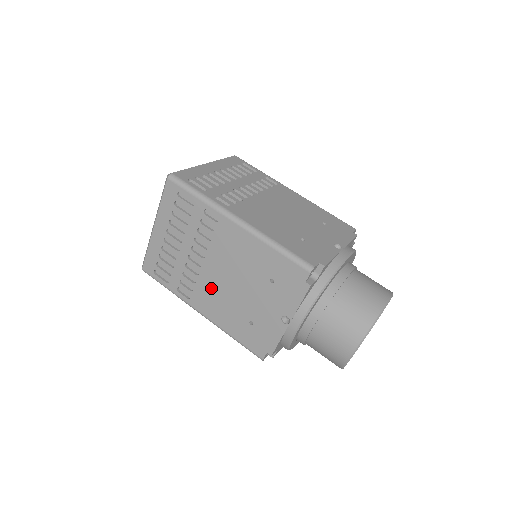
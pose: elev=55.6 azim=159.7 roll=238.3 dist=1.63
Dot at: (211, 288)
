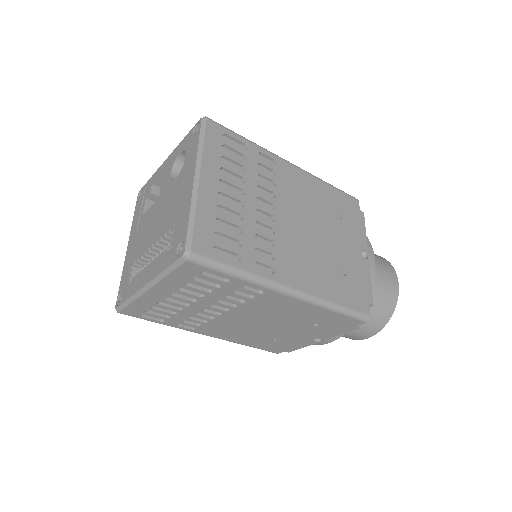
Dot at: (230, 326)
